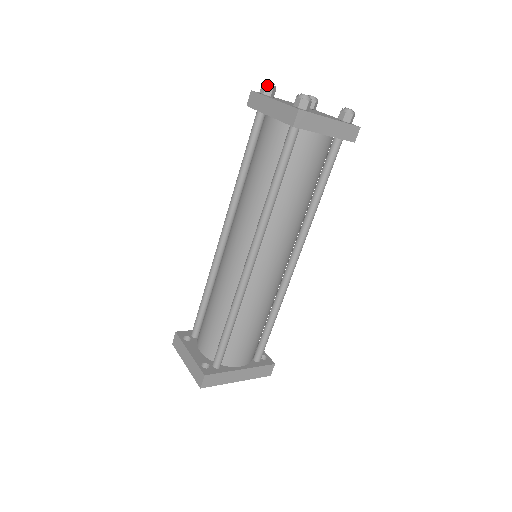
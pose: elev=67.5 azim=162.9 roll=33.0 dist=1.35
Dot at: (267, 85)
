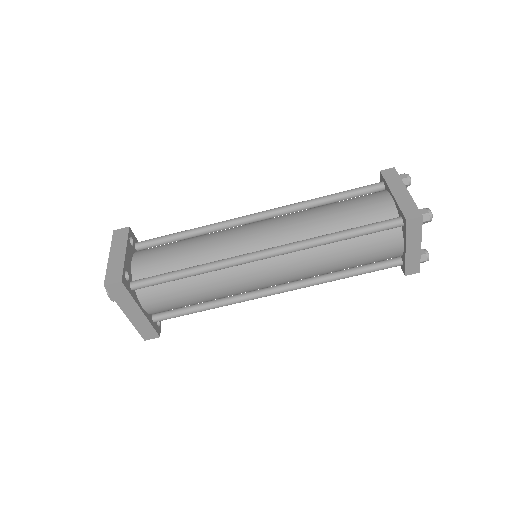
Dot at: (408, 178)
